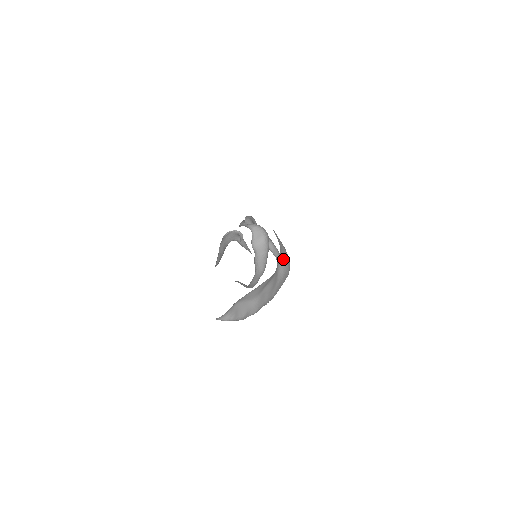
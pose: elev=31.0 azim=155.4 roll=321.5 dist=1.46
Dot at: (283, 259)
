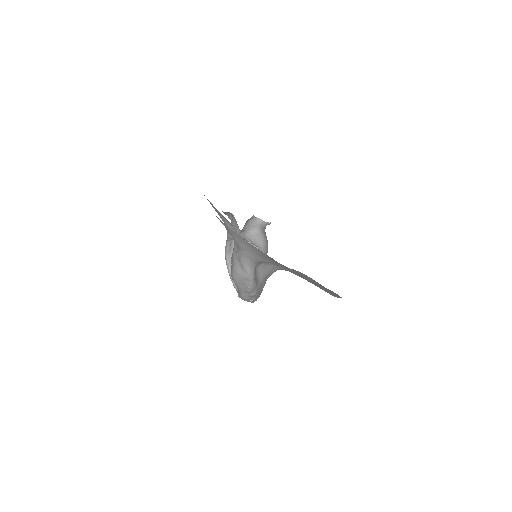
Dot at: occluded
